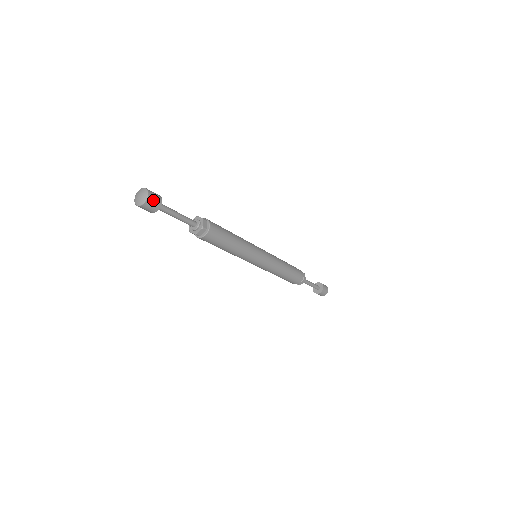
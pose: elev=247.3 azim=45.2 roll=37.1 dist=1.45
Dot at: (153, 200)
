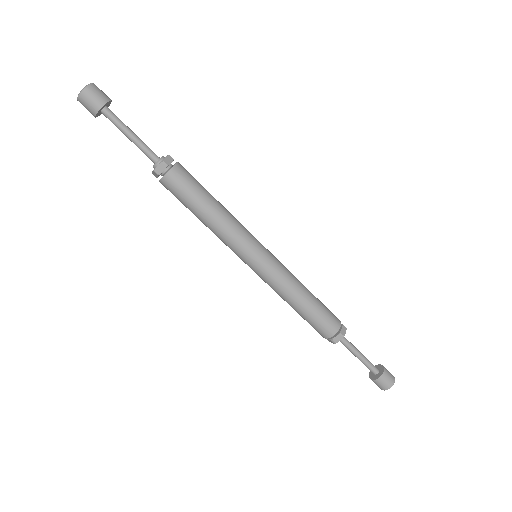
Dot at: (95, 93)
